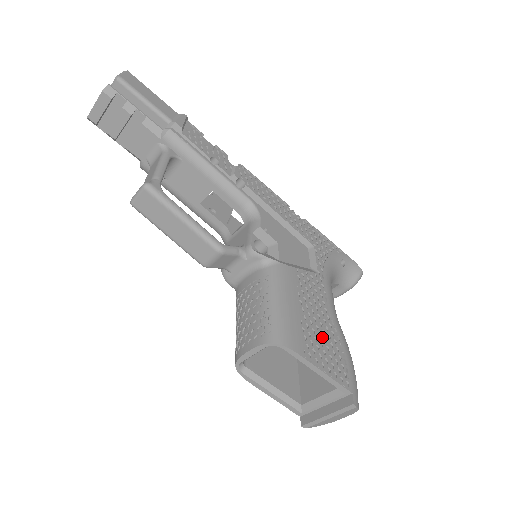
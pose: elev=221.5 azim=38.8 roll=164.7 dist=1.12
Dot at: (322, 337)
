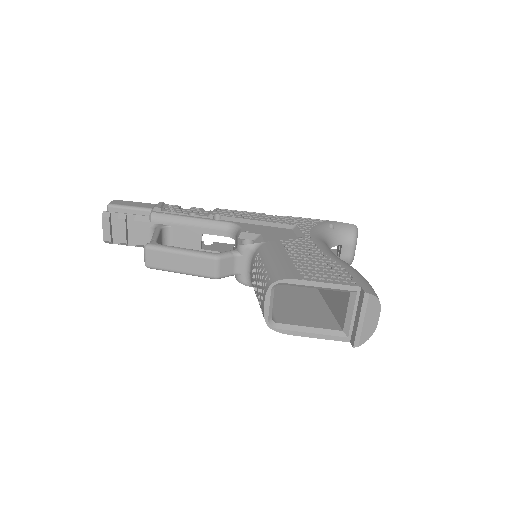
Dot at: (318, 266)
